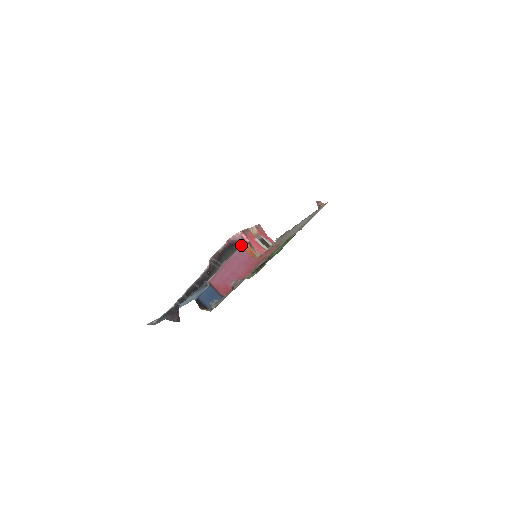
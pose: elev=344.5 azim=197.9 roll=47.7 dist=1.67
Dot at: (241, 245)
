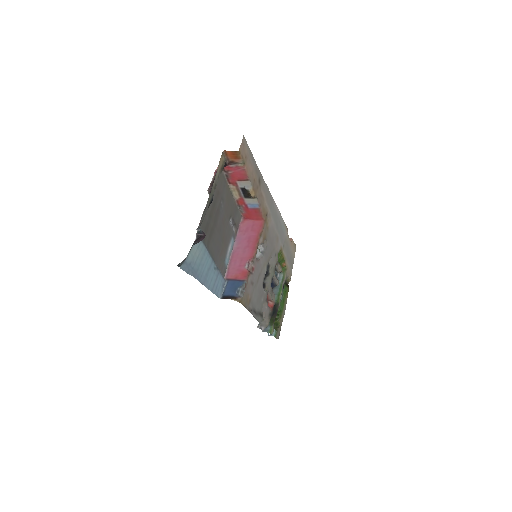
Dot at: (224, 158)
